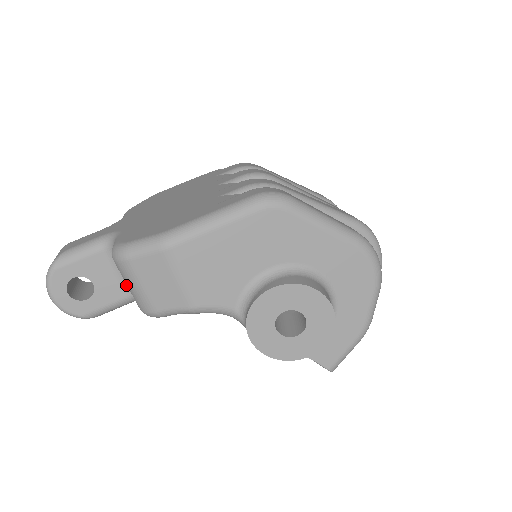
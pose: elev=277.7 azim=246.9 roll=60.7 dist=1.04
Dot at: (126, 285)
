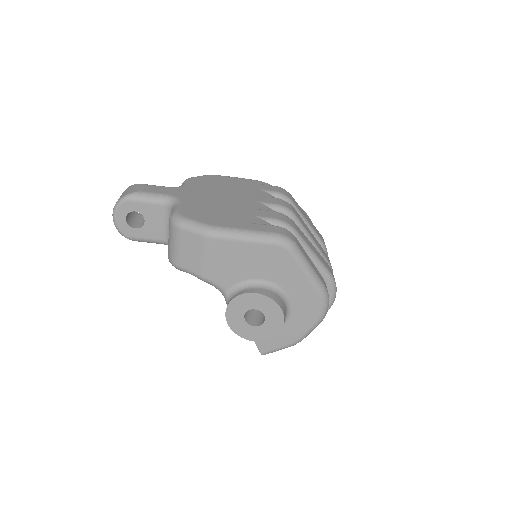
Dot at: (165, 233)
